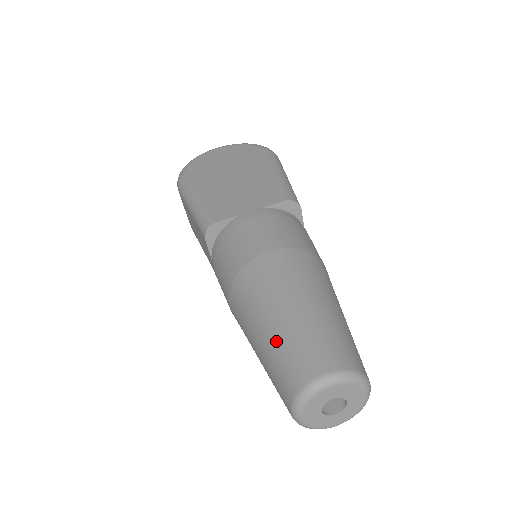
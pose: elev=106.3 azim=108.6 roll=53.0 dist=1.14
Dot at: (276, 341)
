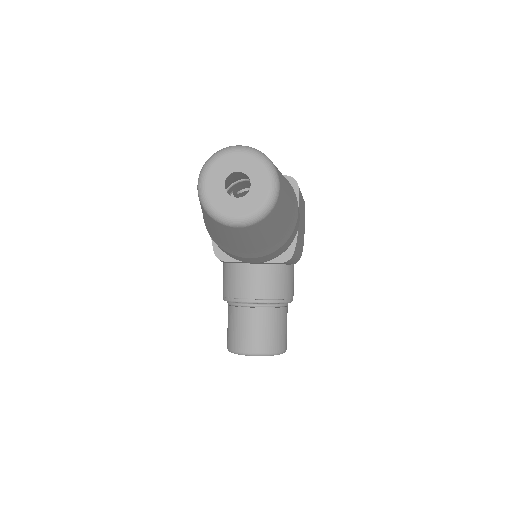
Dot at: occluded
